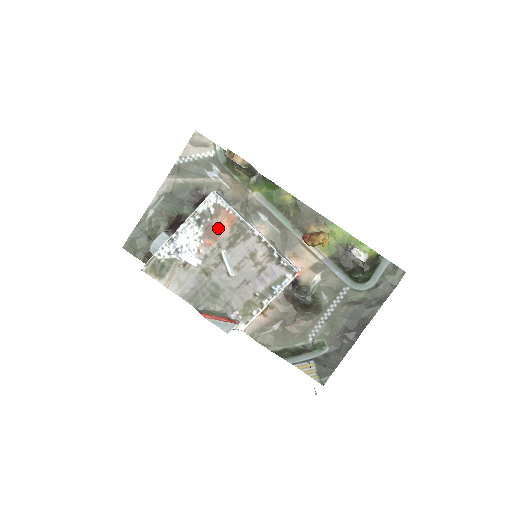
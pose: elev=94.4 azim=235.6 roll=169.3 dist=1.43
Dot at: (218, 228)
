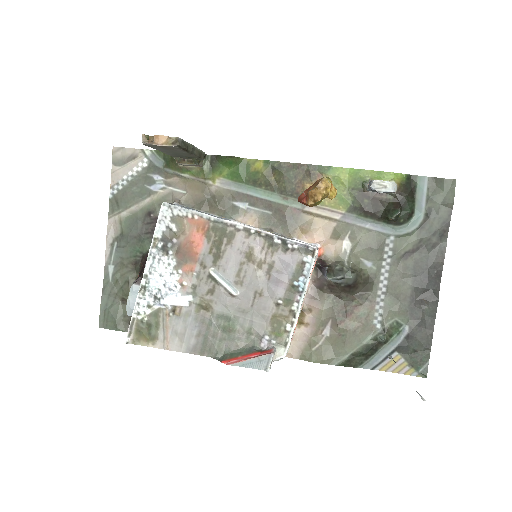
Dot at: (191, 245)
